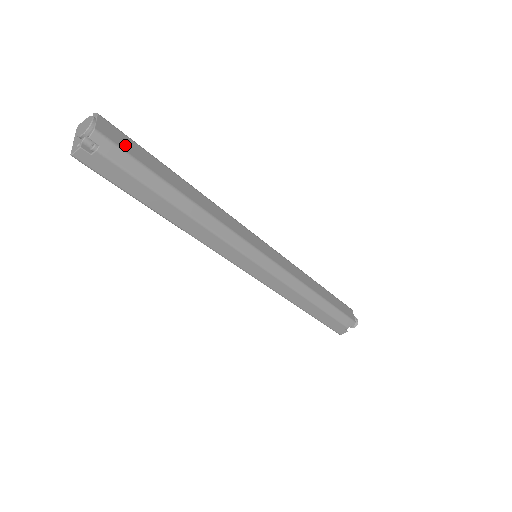
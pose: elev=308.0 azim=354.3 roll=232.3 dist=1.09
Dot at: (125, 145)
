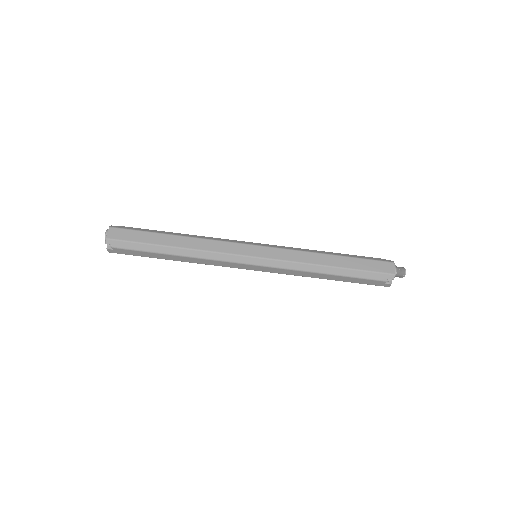
Dot at: (126, 237)
